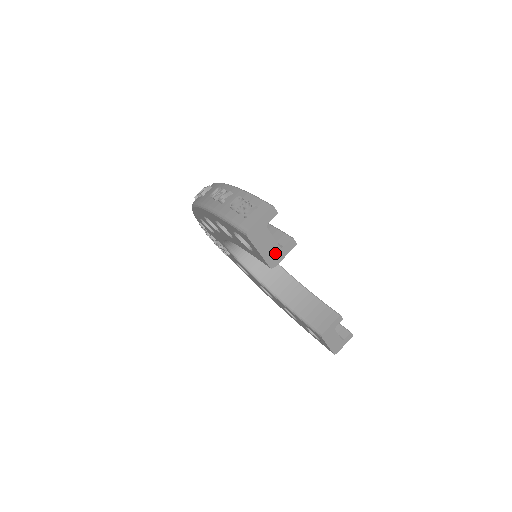
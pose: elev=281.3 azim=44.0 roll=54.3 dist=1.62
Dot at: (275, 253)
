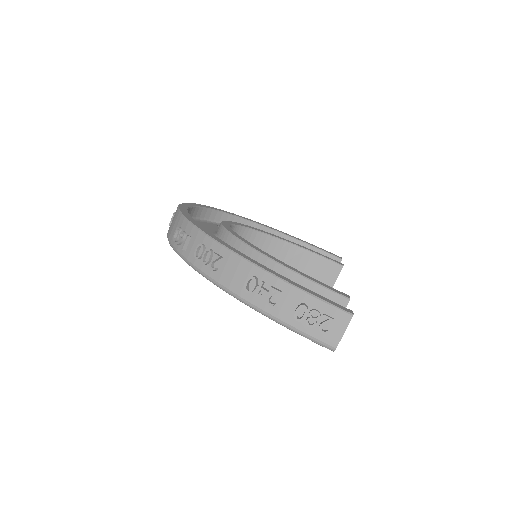
Dot at: occluded
